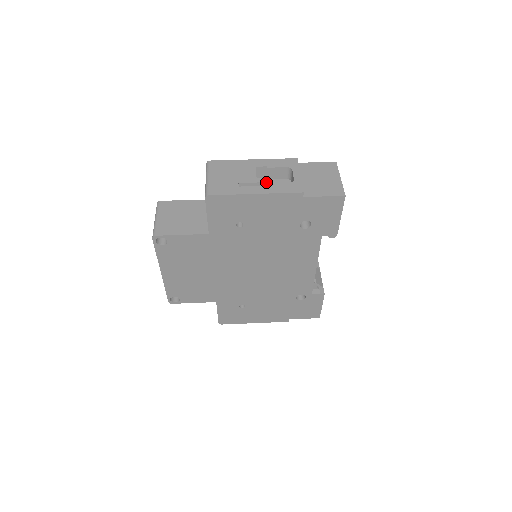
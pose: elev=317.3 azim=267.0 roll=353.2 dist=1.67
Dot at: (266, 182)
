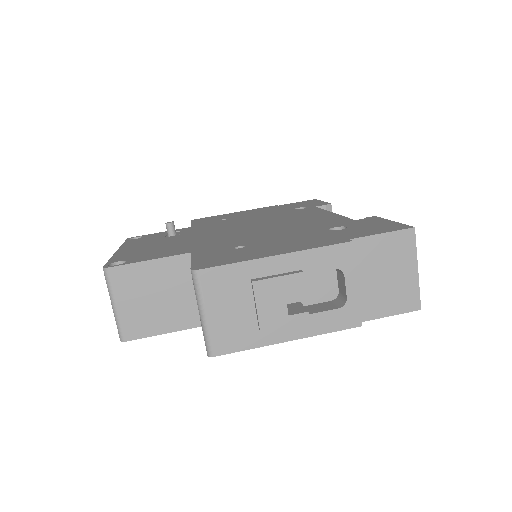
Dot at: (305, 322)
